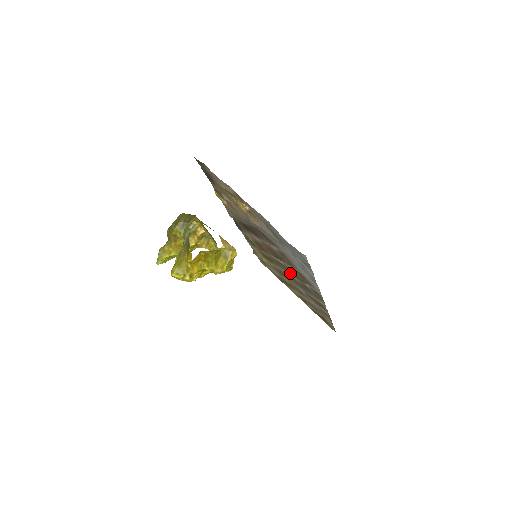
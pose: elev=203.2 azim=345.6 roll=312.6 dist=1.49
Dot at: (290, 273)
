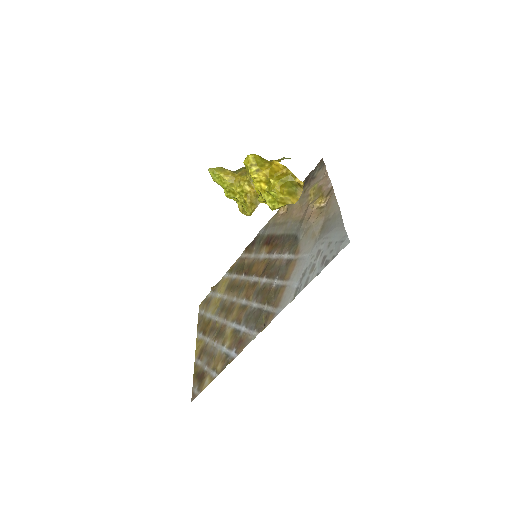
Dot at: (254, 297)
